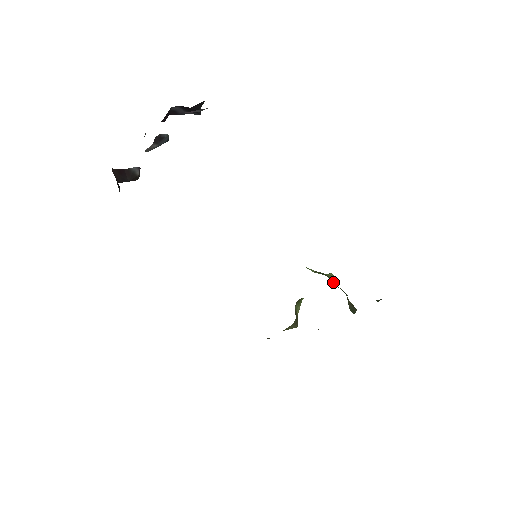
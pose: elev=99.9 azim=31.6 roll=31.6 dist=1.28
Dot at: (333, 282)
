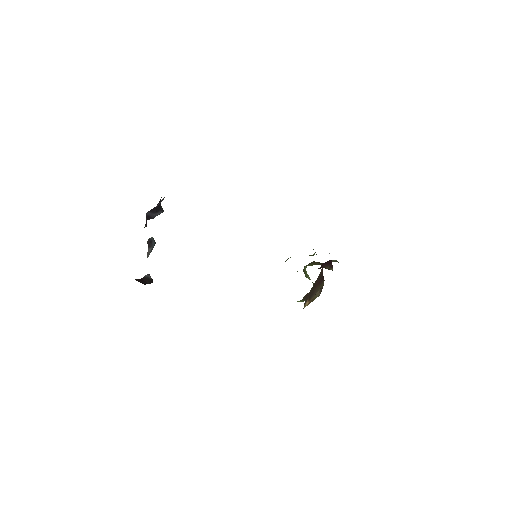
Dot at: occluded
